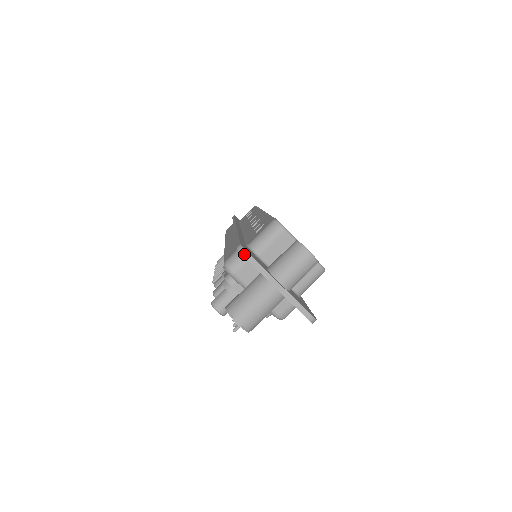
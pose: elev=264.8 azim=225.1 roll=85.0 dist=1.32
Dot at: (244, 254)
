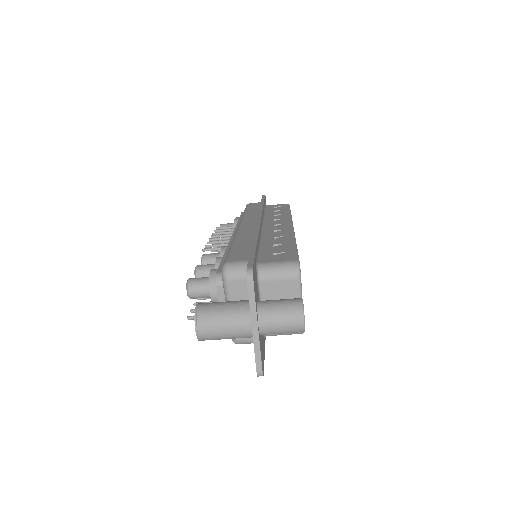
Dot at: (249, 279)
